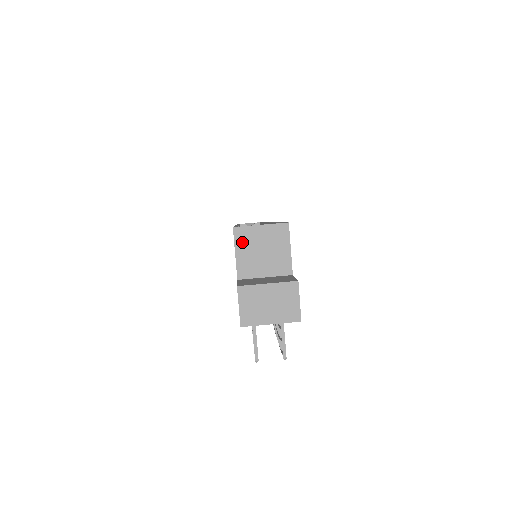
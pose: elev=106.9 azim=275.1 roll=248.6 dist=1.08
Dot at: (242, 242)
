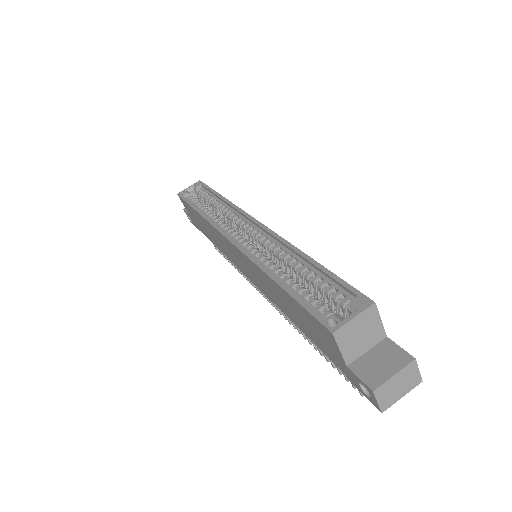
Dot at: (343, 339)
